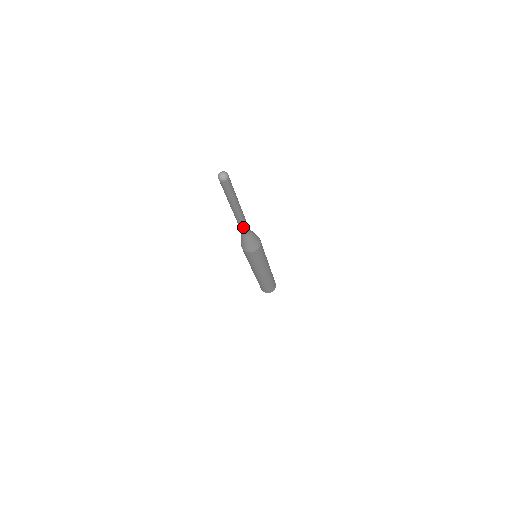
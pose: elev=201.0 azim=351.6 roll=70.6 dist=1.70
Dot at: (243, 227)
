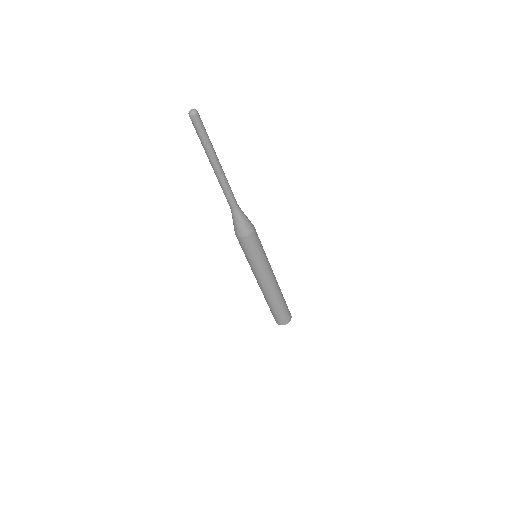
Dot at: (227, 196)
